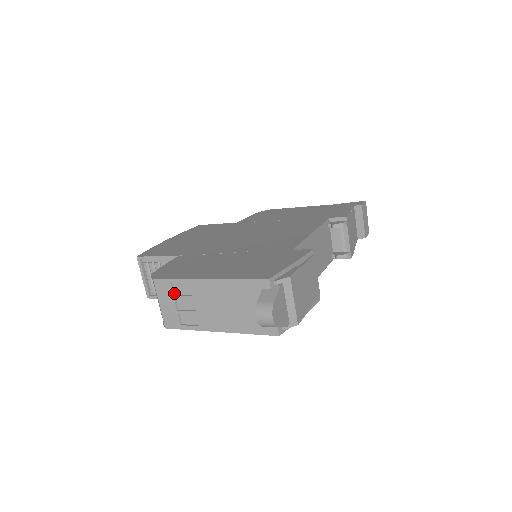
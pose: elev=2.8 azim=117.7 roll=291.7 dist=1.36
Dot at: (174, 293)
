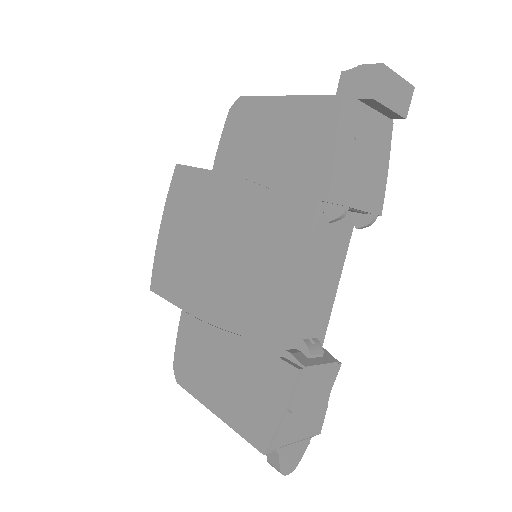
Dot at: occluded
